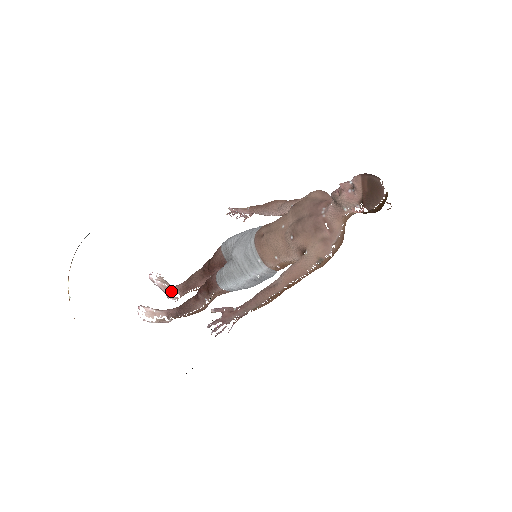
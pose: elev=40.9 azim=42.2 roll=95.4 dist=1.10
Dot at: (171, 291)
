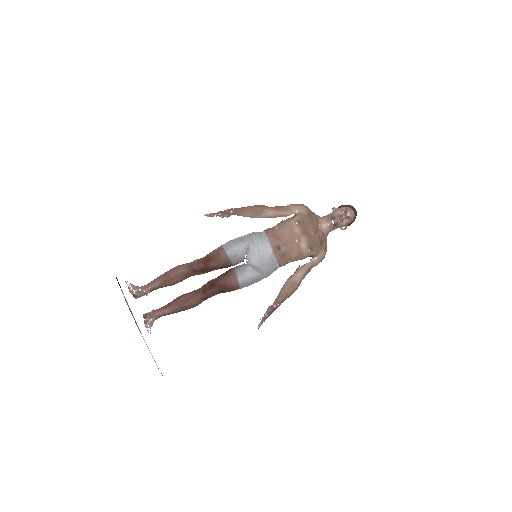
Dot at: (145, 293)
